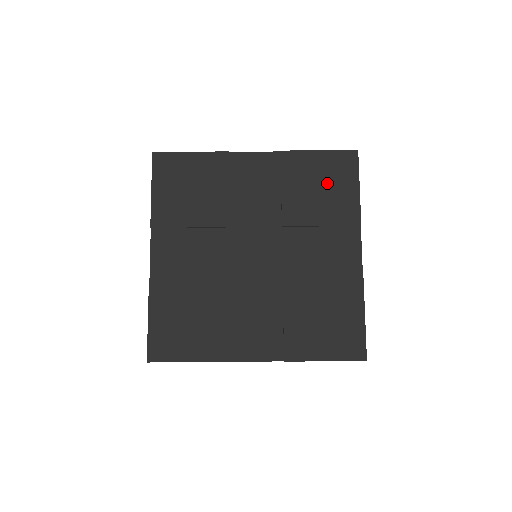
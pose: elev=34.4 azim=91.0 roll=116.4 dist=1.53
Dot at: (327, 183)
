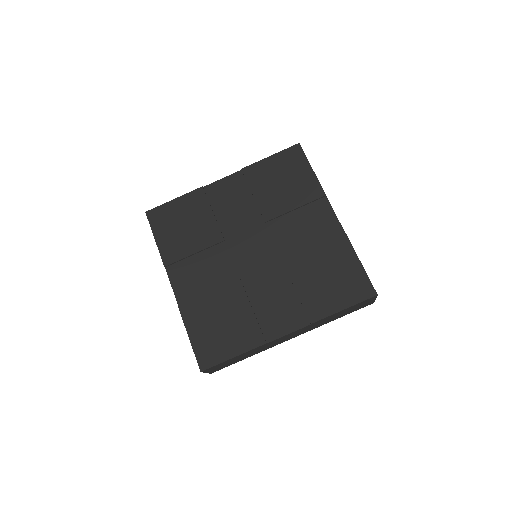
Dot at: (286, 176)
